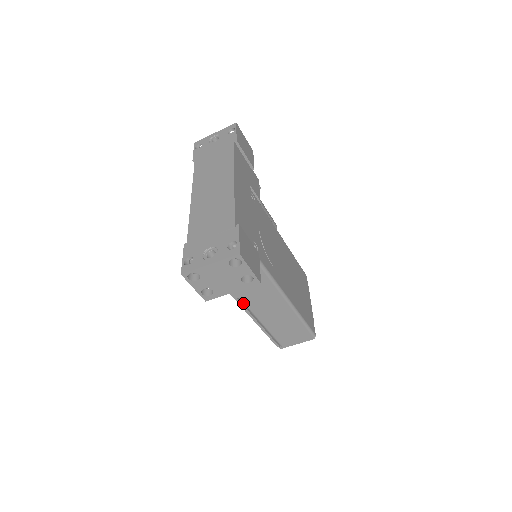
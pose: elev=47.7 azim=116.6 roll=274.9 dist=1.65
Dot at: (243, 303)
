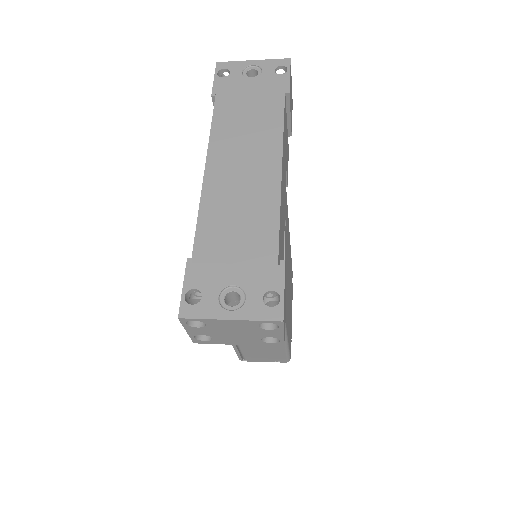
Dot at: occluded
